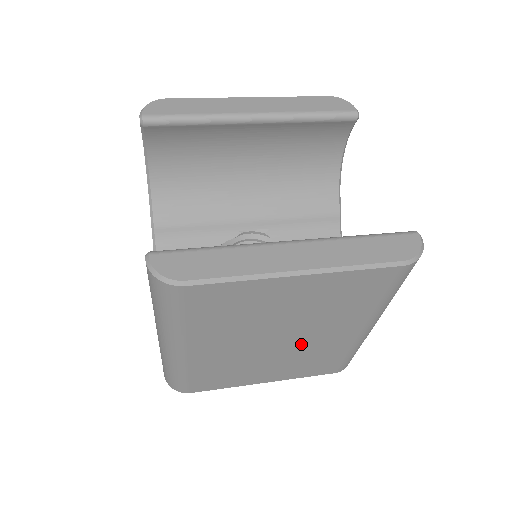
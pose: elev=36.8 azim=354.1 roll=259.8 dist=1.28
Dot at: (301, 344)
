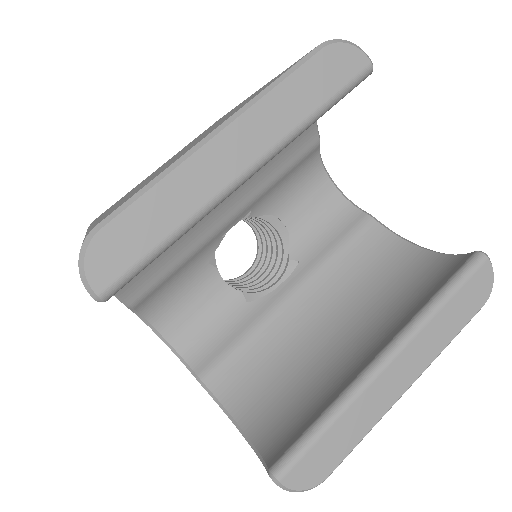
Dot at: occluded
